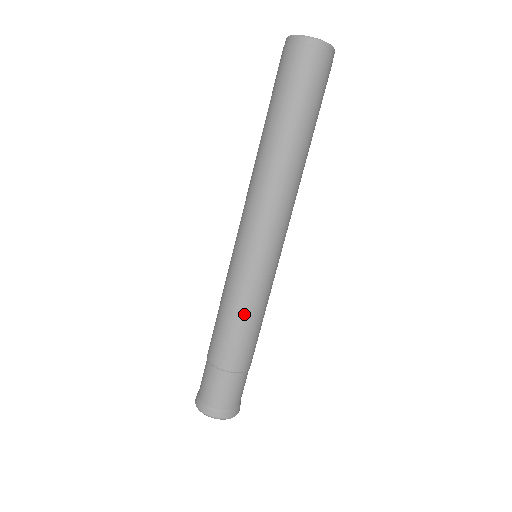
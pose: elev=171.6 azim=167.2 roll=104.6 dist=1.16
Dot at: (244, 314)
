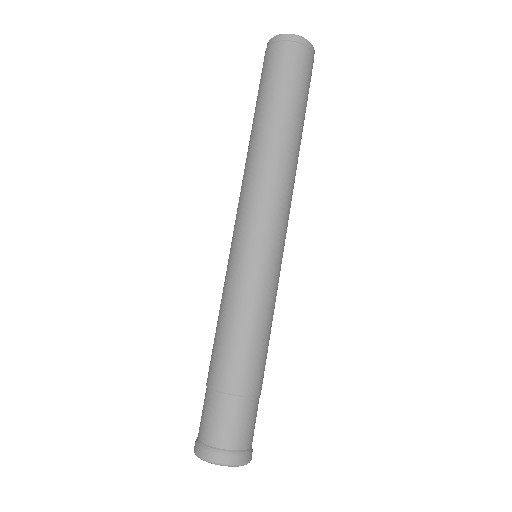
Dot at: (234, 314)
